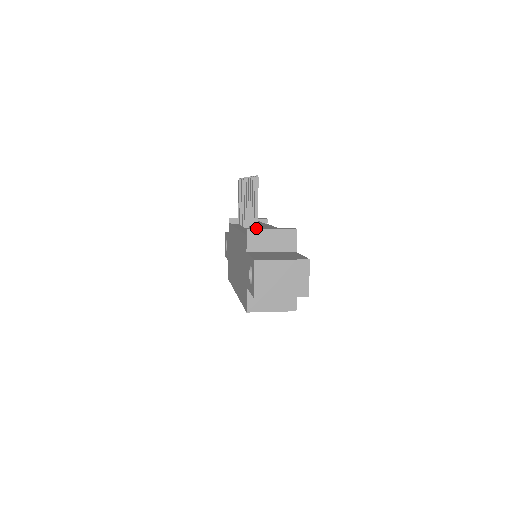
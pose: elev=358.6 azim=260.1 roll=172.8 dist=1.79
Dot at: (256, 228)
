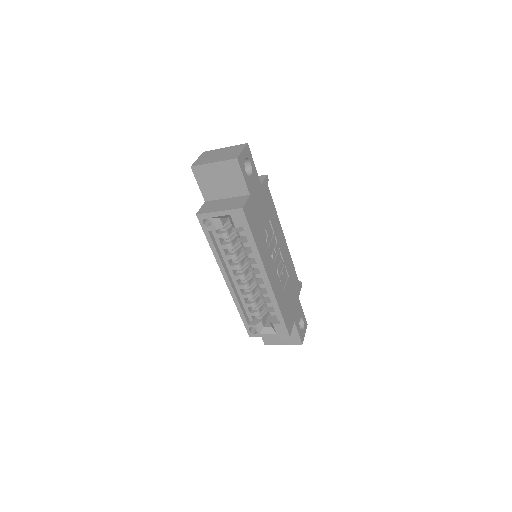
Dot at: occluded
